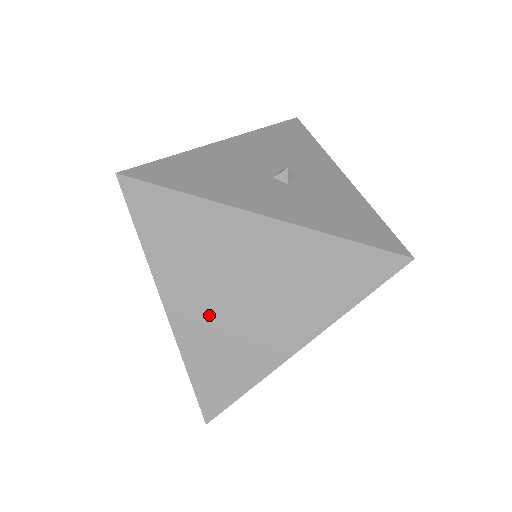
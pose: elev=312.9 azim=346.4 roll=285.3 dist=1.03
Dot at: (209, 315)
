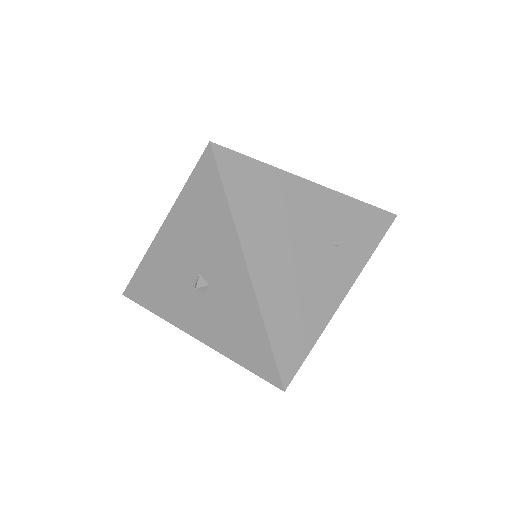
Dot at: occluded
